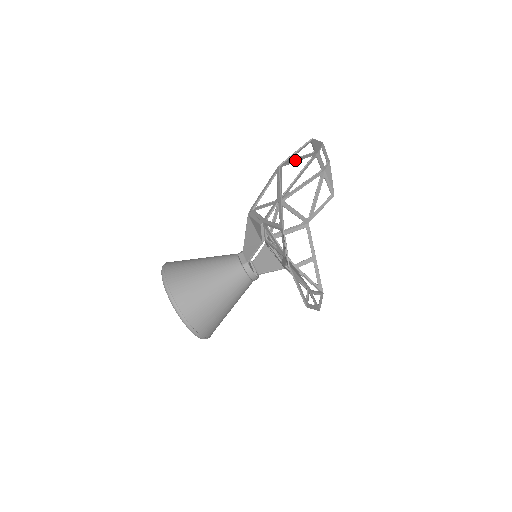
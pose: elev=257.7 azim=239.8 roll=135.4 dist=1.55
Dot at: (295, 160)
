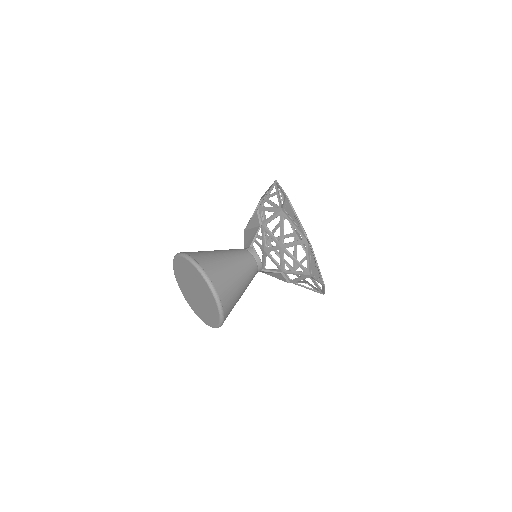
Dot at: (272, 204)
